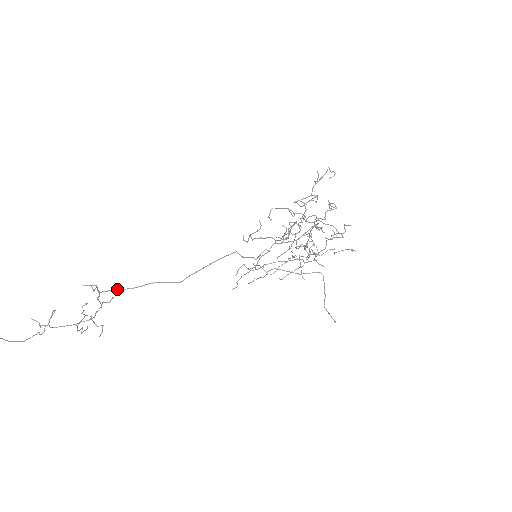
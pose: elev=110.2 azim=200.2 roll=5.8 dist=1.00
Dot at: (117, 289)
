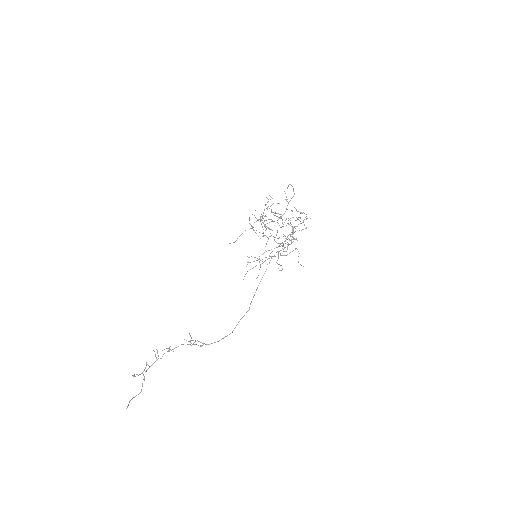
Dot at: (223, 338)
